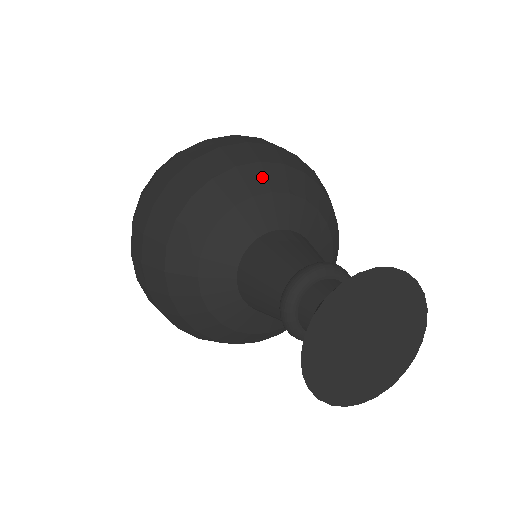
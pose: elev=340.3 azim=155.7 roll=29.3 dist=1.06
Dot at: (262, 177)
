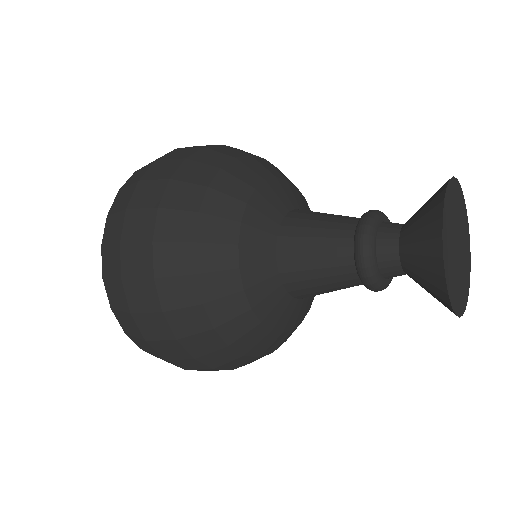
Dot at: (273, 168)
